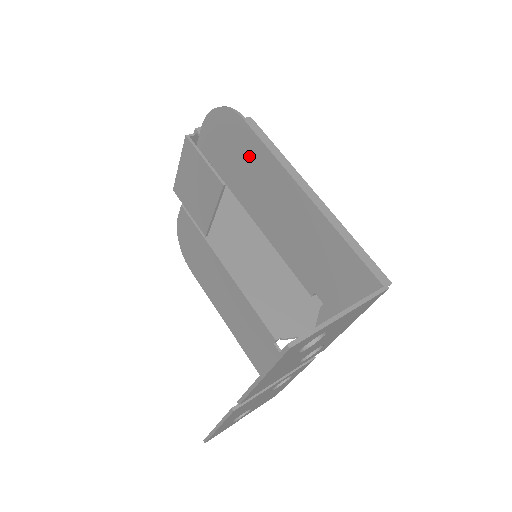
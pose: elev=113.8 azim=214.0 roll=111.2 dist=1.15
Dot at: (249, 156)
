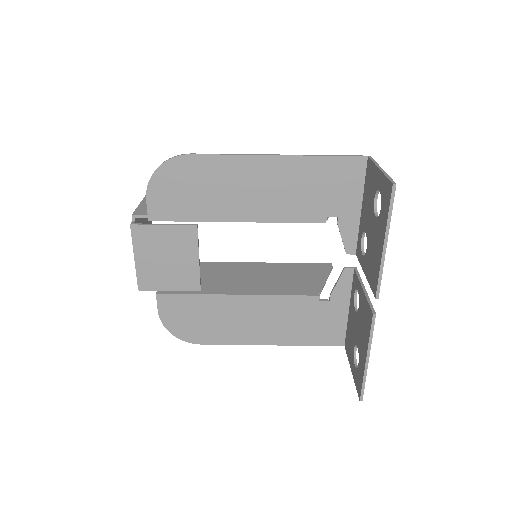
Dot at: (211, 177)
